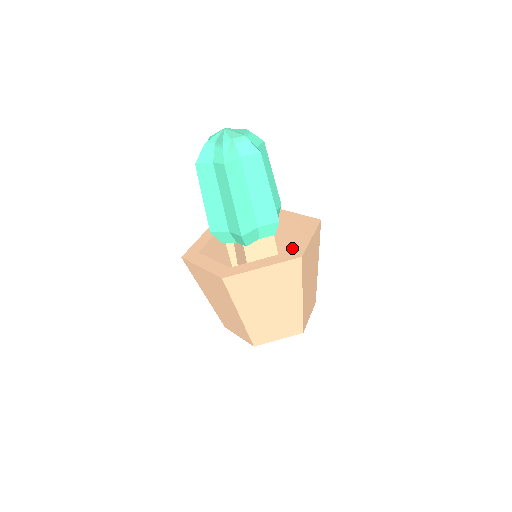
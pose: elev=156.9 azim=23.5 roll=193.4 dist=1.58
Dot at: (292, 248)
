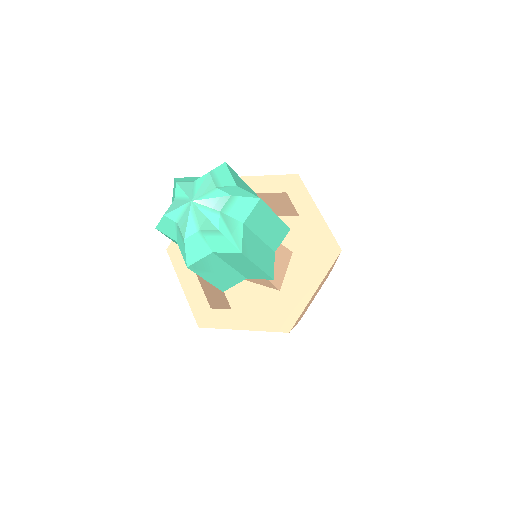
Dot at: (316, 242)
